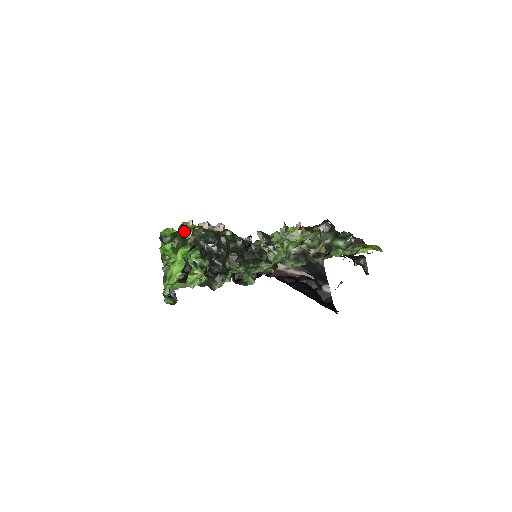
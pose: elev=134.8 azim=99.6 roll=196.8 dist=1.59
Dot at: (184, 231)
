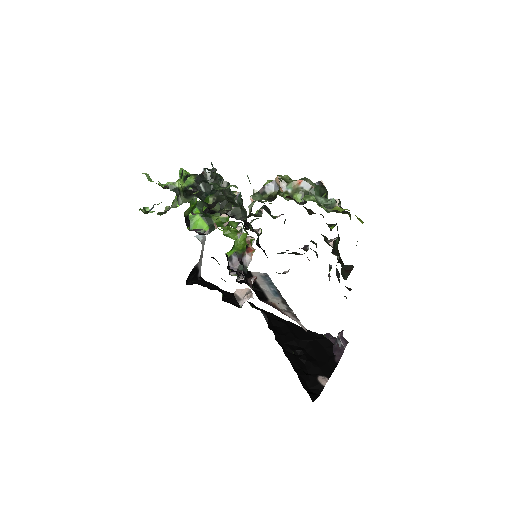
Dot at: occluded
